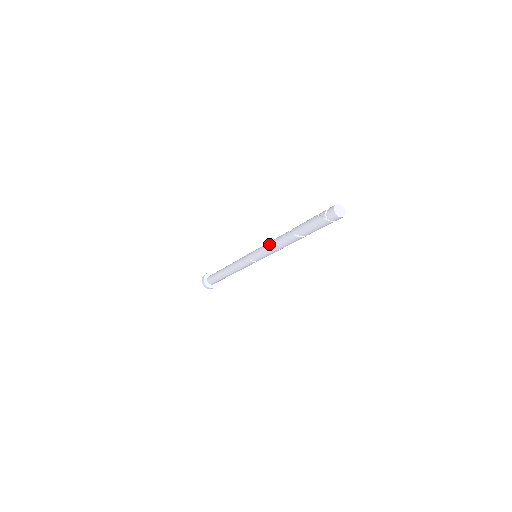
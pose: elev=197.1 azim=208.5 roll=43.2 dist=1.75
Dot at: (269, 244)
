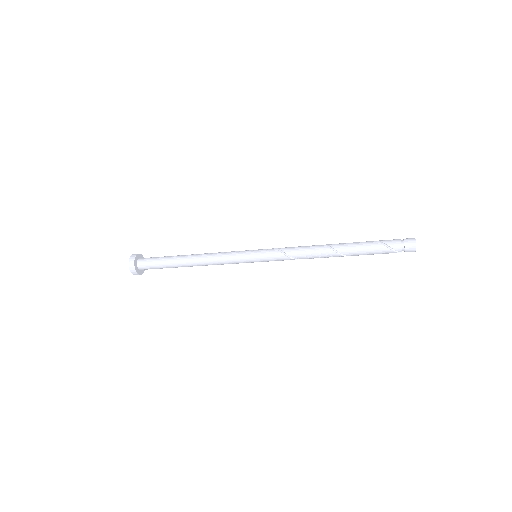
Dot at: (296, 257)
